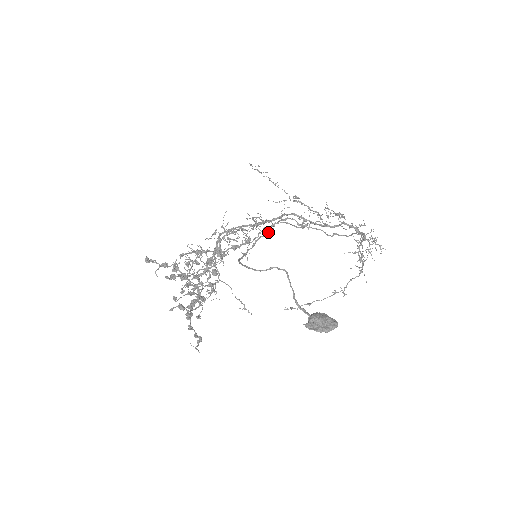
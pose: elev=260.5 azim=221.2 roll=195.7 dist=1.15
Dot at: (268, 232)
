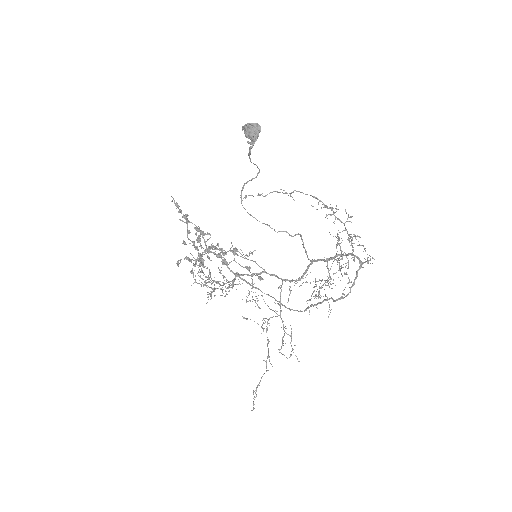
Dot at: (274, 229)
